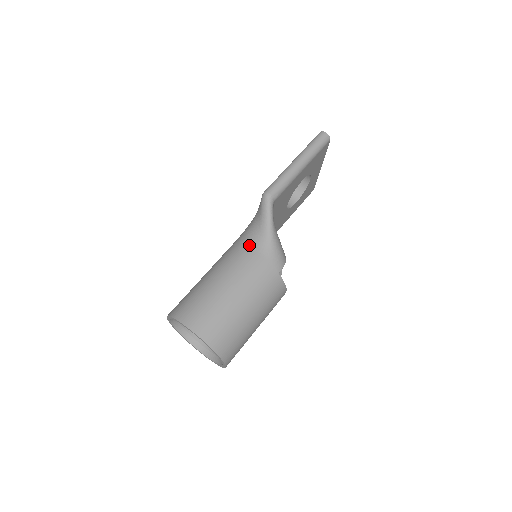
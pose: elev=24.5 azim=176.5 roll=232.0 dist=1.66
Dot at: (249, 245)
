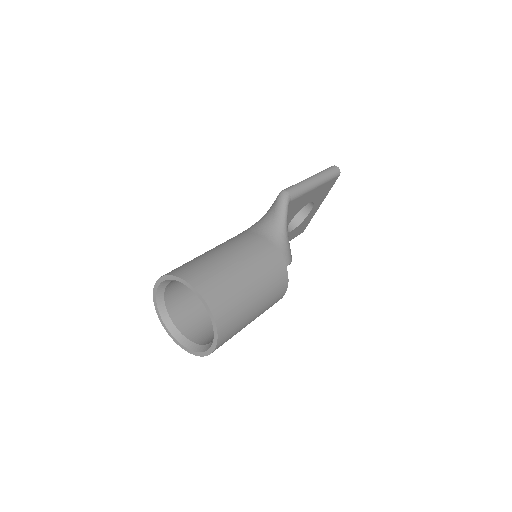
Dot at: (260, 233)
